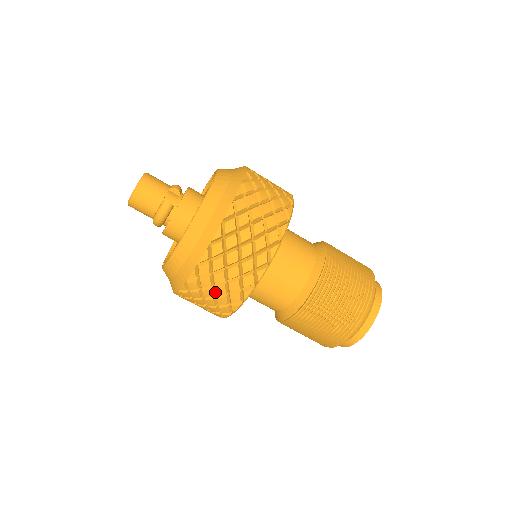
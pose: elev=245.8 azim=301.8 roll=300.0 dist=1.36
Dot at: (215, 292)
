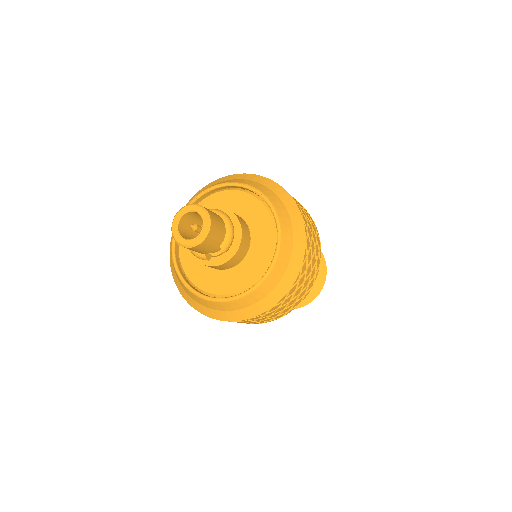
Dot at: occluded
